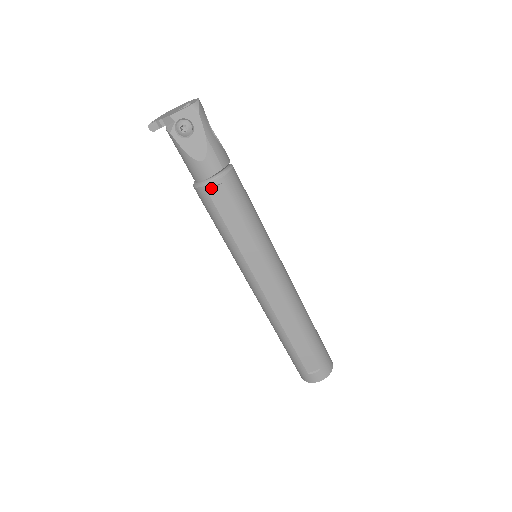
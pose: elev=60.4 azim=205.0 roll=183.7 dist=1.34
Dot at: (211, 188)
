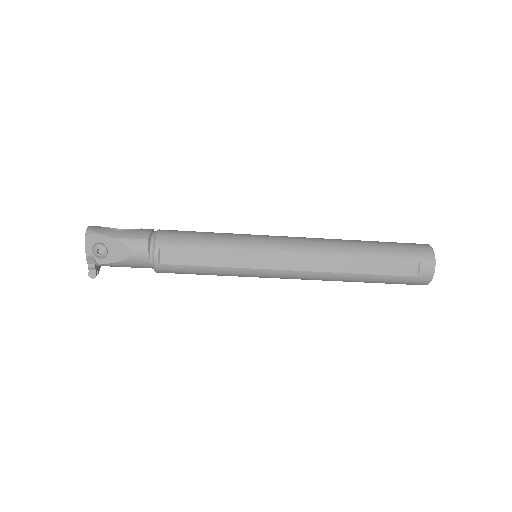
Dot at: (159, 259)
